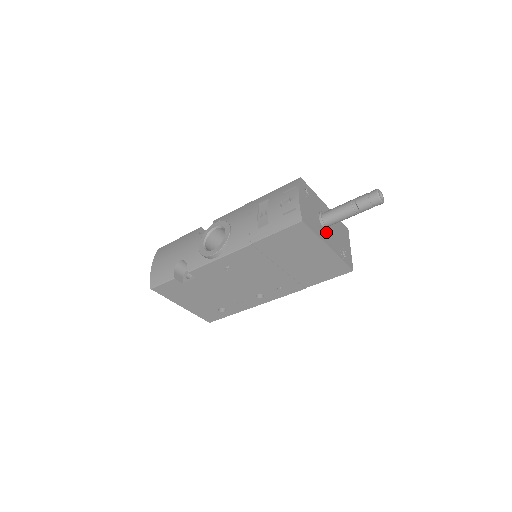
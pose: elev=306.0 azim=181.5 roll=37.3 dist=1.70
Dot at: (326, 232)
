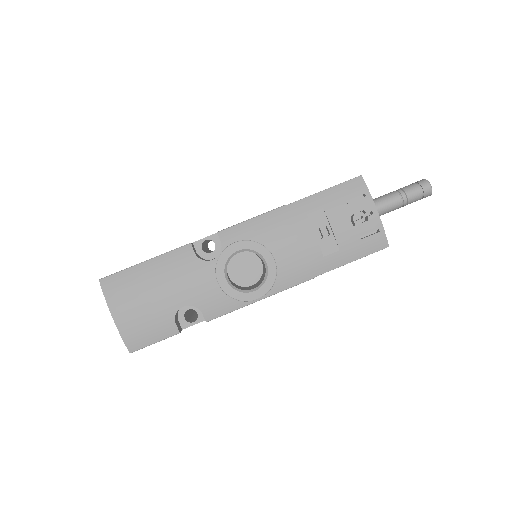
Dot at: occluded
